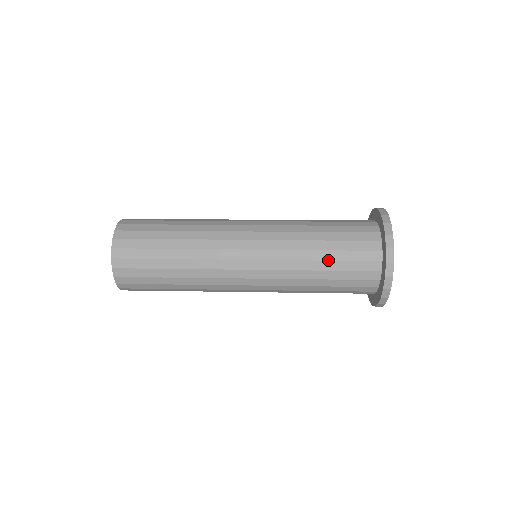
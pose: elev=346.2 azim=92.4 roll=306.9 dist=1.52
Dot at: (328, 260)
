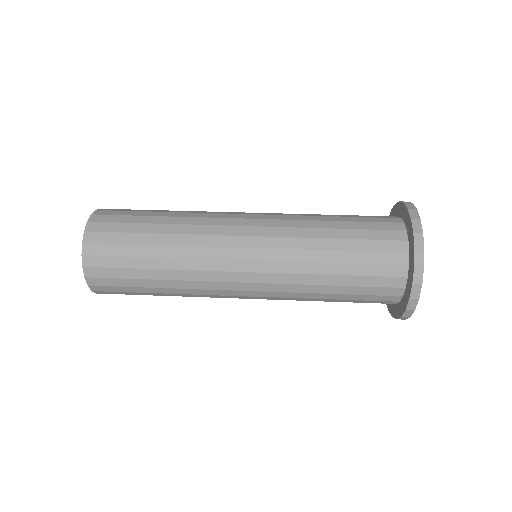
Dot at: (341, 285)
